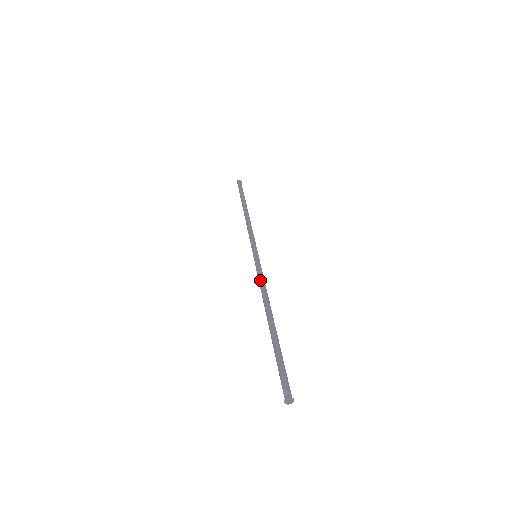
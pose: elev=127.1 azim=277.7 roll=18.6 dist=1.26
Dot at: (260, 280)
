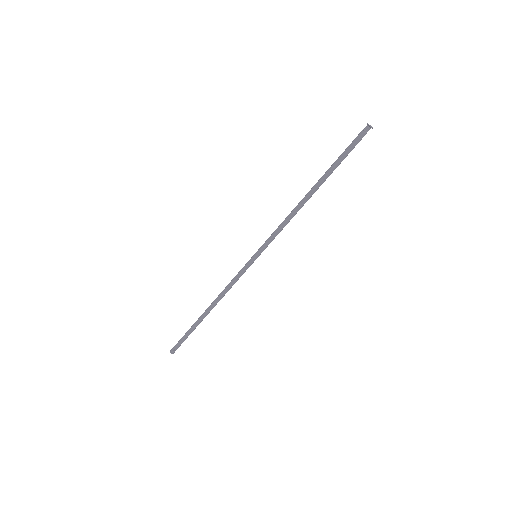
Dot at: (231, 282)
